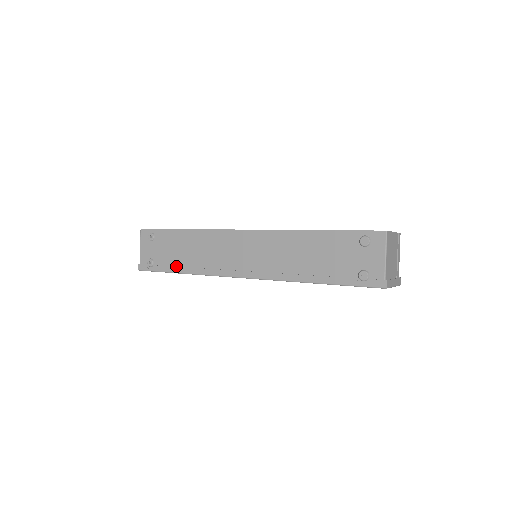
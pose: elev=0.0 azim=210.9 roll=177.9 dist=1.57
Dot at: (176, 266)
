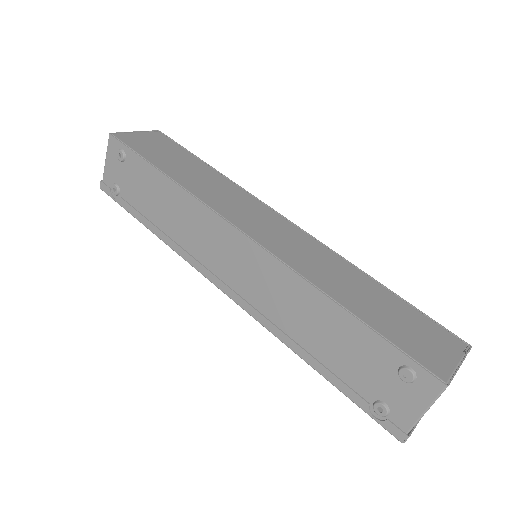
Dot at: (145, 217)
